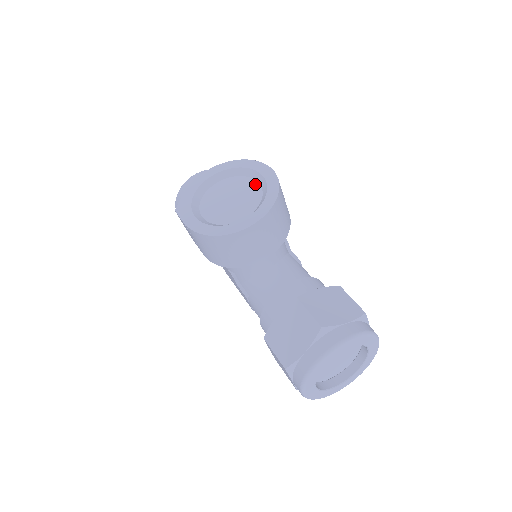
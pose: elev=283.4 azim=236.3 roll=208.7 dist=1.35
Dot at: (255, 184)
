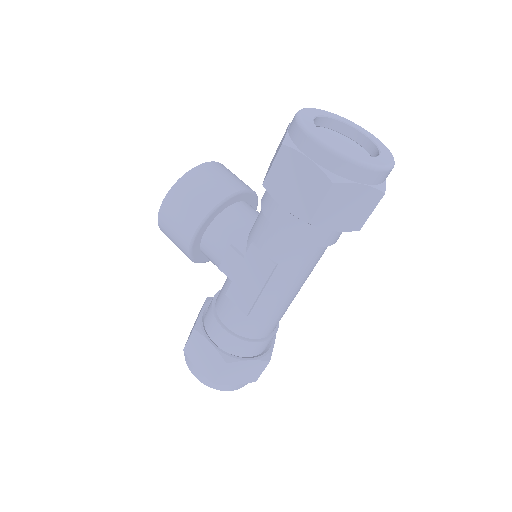
Dot at: occluded
